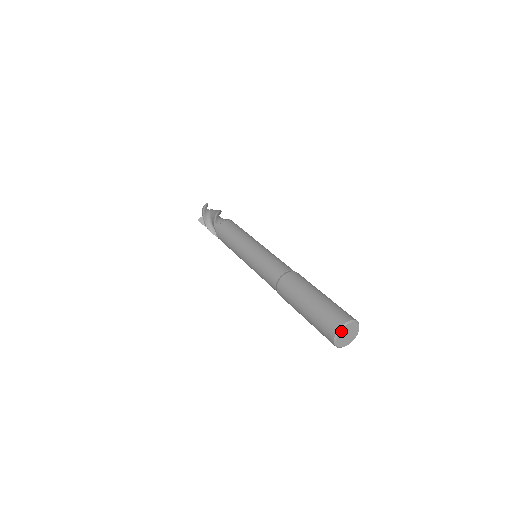
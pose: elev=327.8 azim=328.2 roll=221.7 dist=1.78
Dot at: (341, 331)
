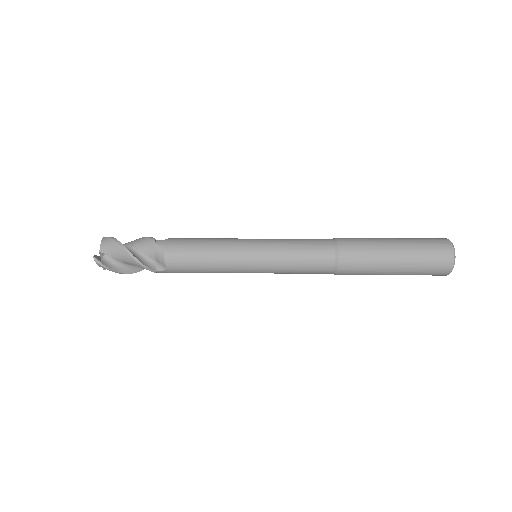
Dot at: (451, 270)
